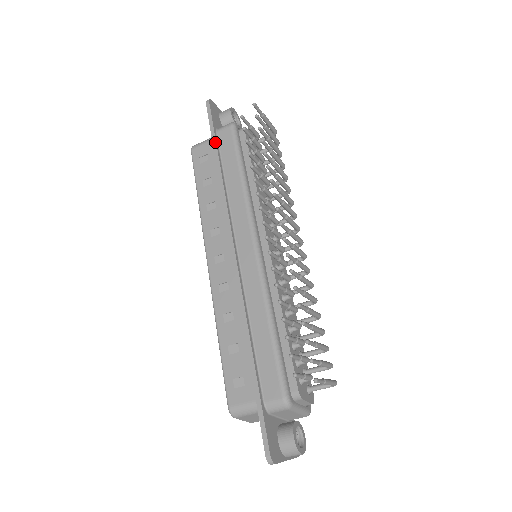
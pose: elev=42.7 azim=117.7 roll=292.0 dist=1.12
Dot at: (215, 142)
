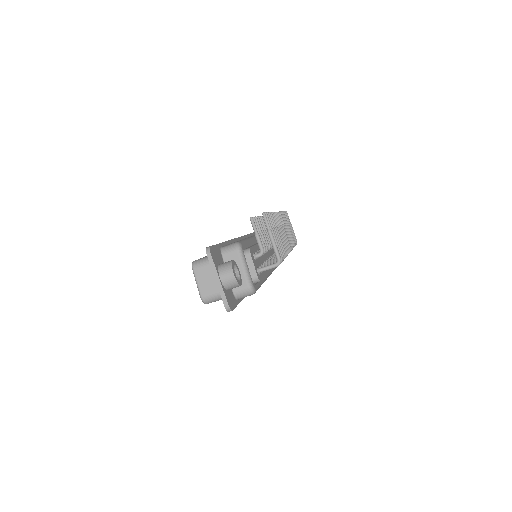
Dot at: occluded
